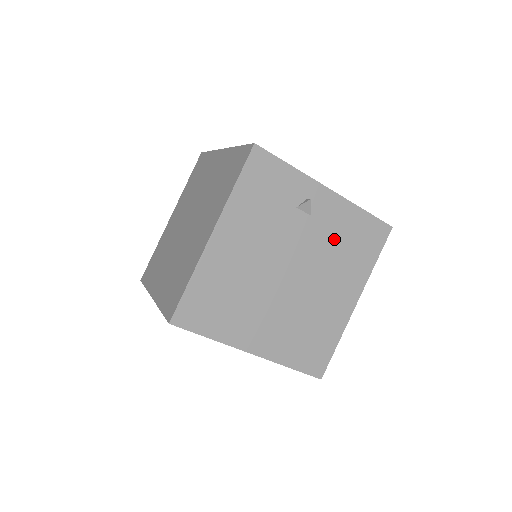
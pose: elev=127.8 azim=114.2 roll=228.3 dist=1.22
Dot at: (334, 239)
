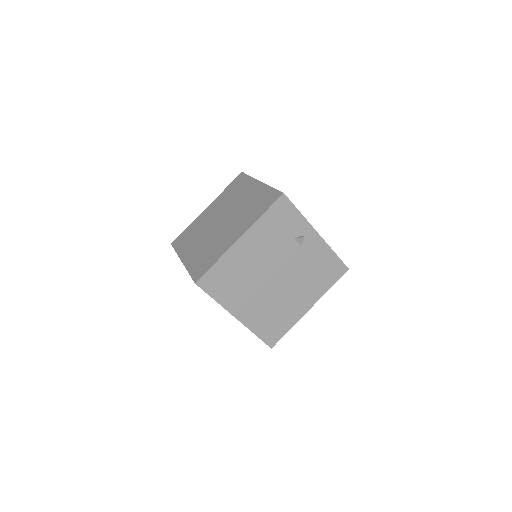
Dot at: (310, 265)
